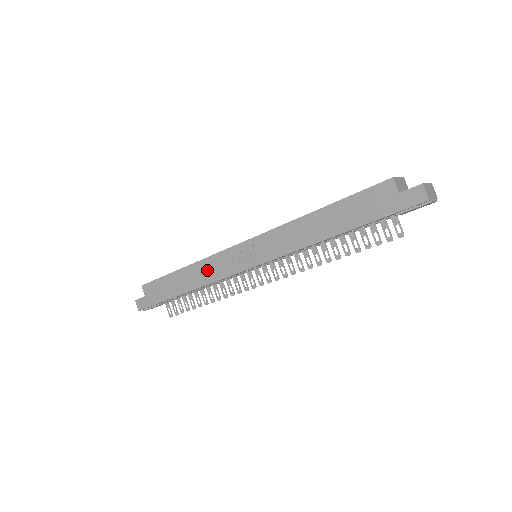
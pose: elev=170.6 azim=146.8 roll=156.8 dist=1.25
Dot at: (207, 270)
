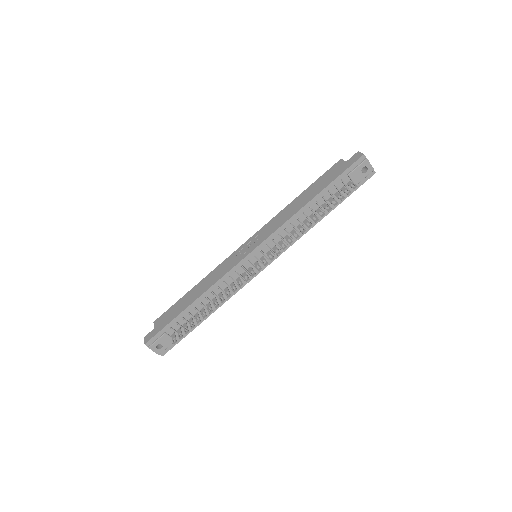
Dot at: (215, 275)
